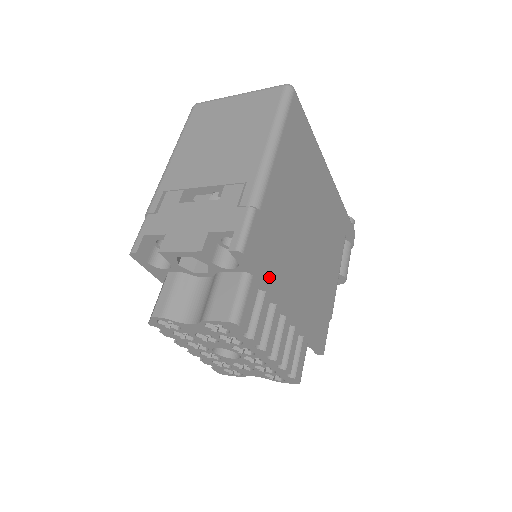
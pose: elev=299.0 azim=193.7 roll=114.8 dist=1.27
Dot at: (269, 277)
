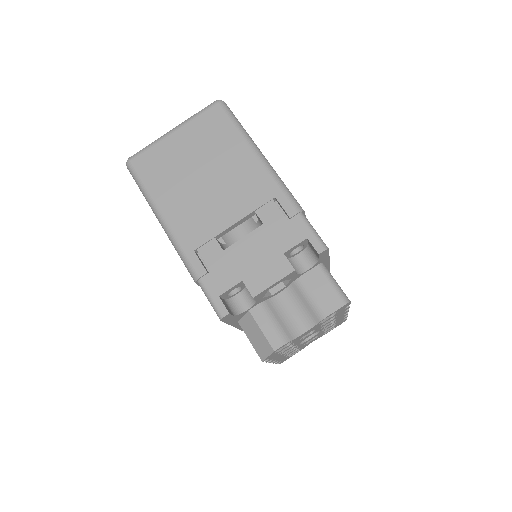
Dot at: occluded
